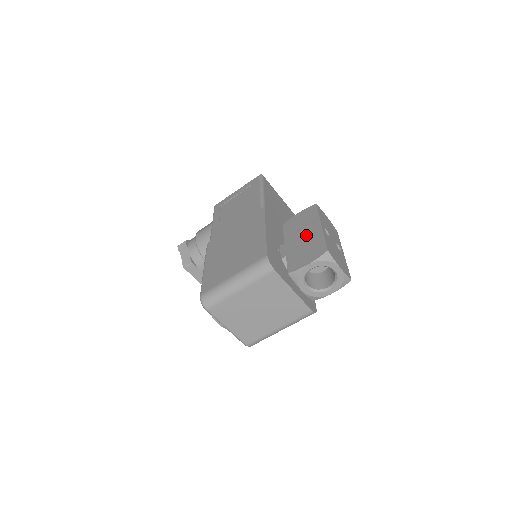
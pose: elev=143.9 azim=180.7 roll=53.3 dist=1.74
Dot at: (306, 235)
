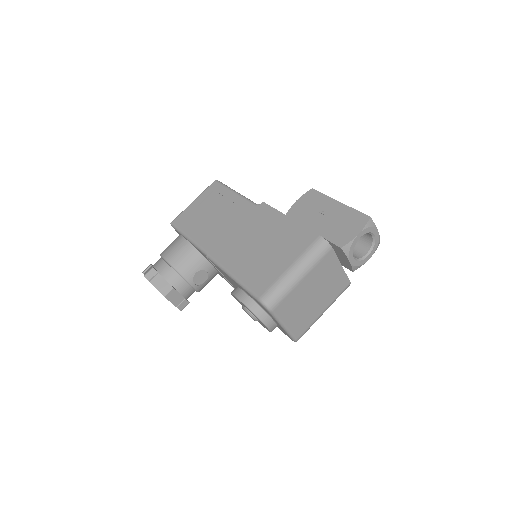
Dot at: (329, 214)
